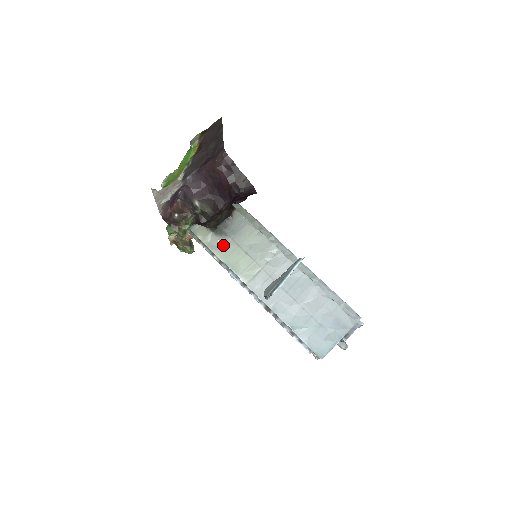
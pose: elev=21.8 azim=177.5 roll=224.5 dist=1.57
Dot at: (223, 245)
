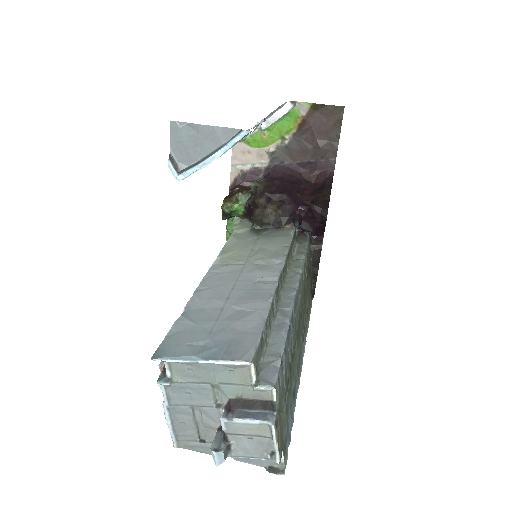
Dot at: (245, 238)
